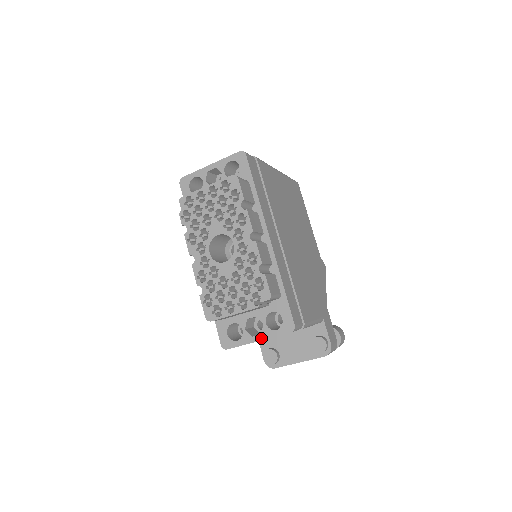
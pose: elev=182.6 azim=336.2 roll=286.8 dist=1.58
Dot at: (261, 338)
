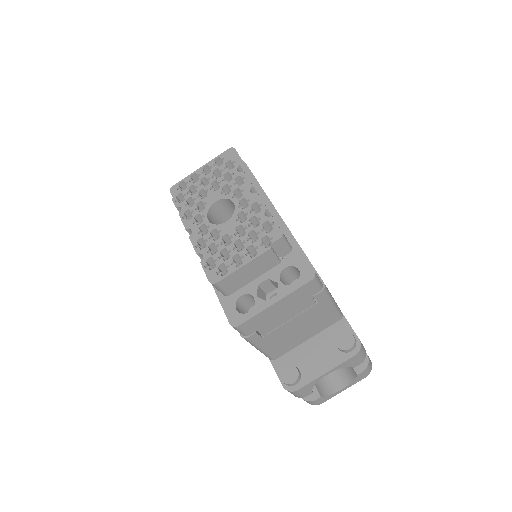
Dot at: (278, 298)
